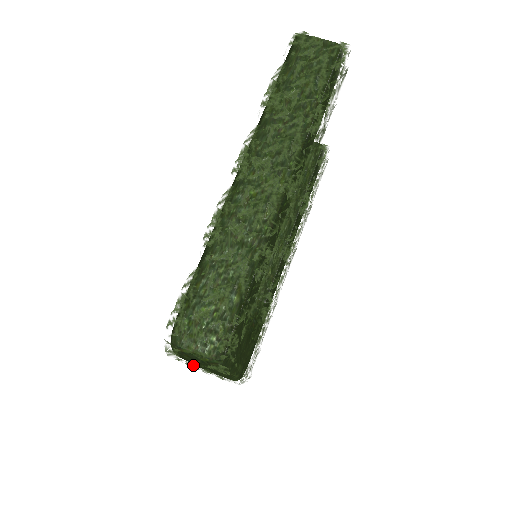
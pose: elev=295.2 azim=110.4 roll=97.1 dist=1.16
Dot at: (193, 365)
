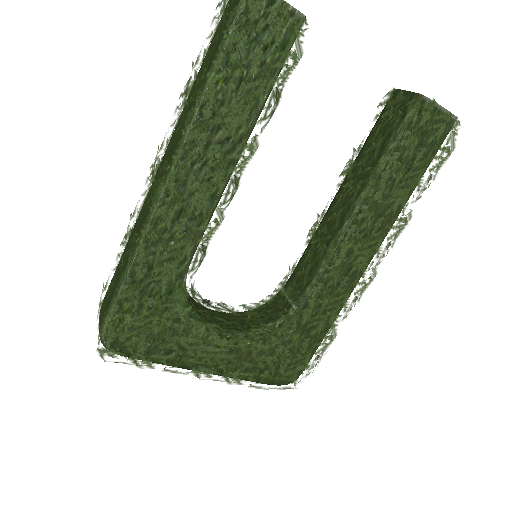
Dot at: occluded
